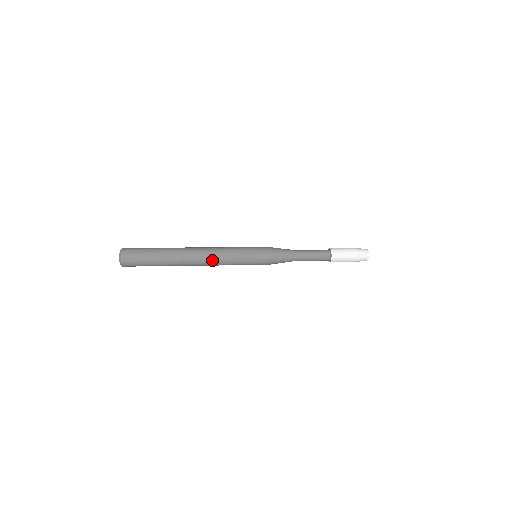
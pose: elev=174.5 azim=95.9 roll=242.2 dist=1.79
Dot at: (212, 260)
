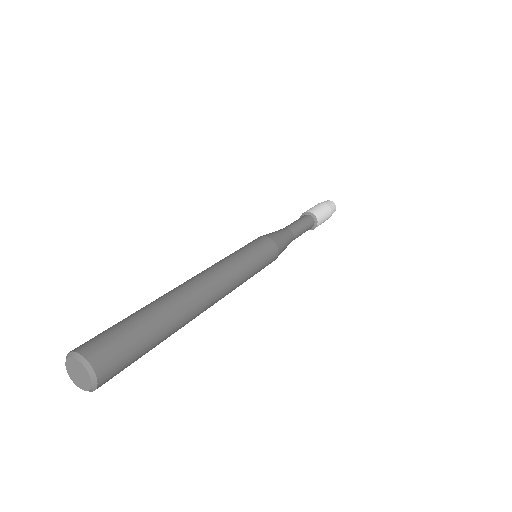
Dot at: (227, 288)
